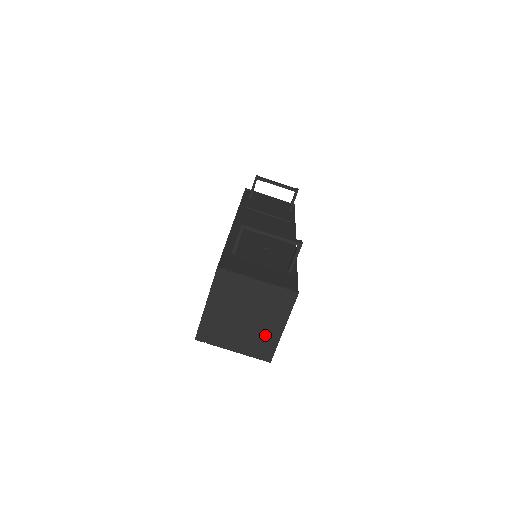
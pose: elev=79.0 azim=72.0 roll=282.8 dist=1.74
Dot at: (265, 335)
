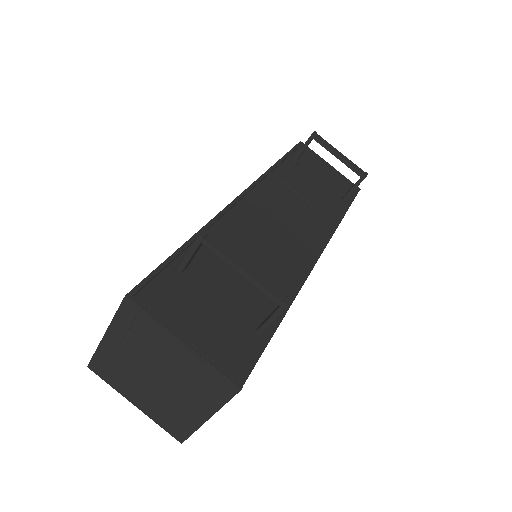
Dot at: (180, 411)
